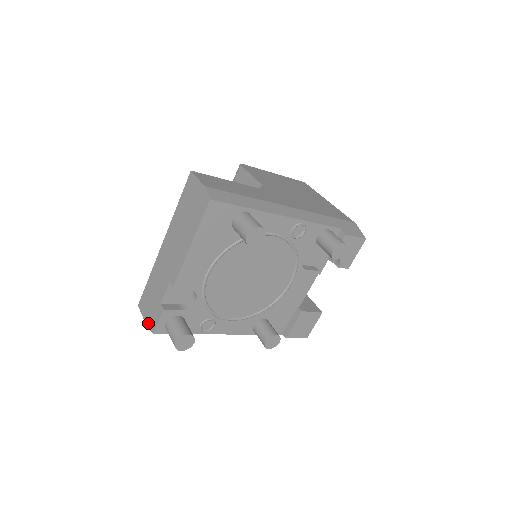
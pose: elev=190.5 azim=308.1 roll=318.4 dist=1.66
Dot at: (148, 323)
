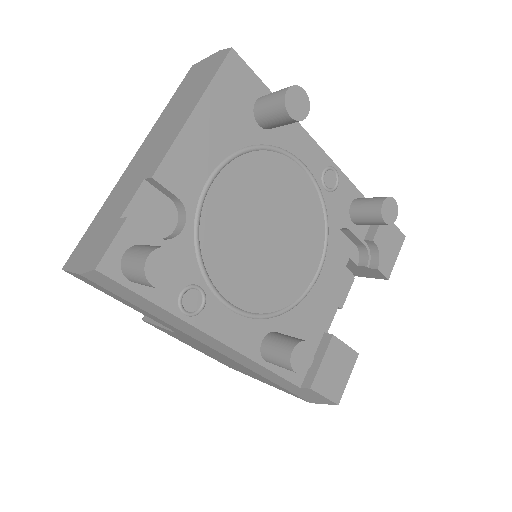
Dot at: (83, 267)
